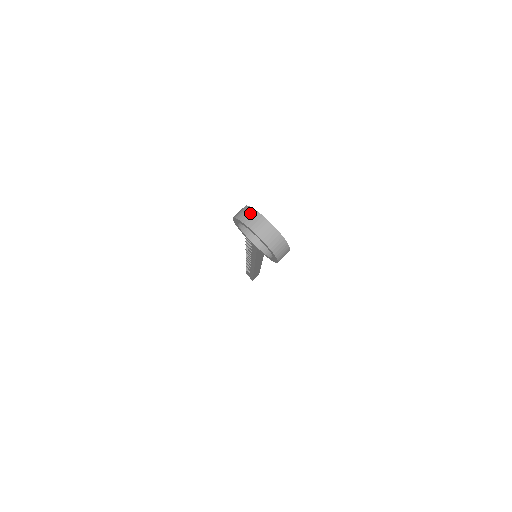
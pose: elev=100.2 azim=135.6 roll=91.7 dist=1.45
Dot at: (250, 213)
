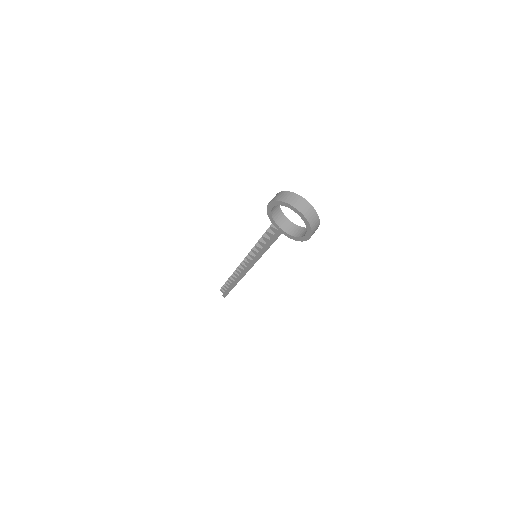
Dot at: (289, 195)
